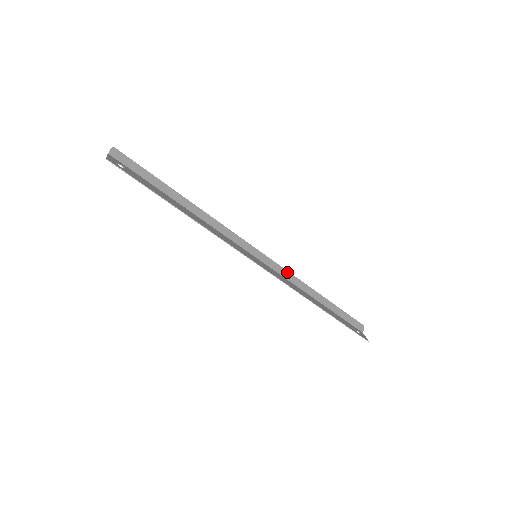
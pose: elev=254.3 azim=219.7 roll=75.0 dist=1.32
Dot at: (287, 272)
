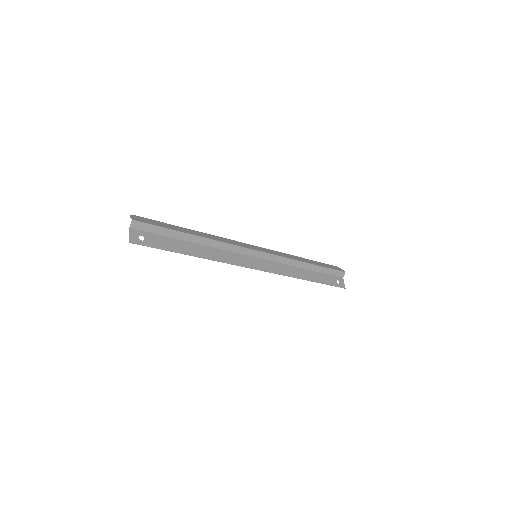
Dot at: (282, 258)
